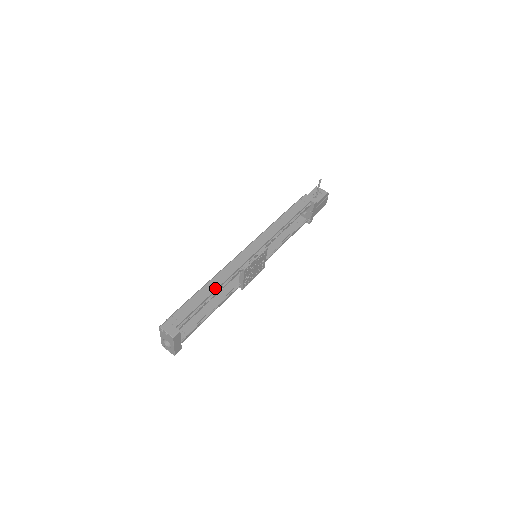
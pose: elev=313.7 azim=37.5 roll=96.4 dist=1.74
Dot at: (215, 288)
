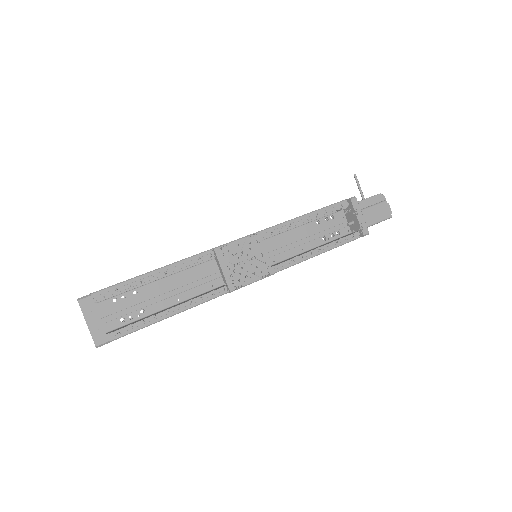
Dot at: occluded
